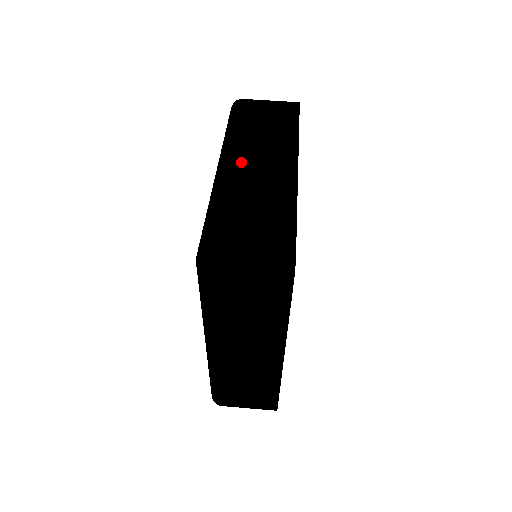
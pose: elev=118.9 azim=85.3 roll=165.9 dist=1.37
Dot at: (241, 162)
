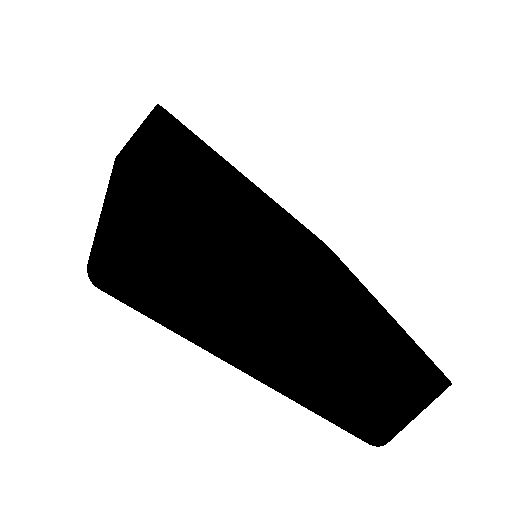
Dot at: (116, 180)
